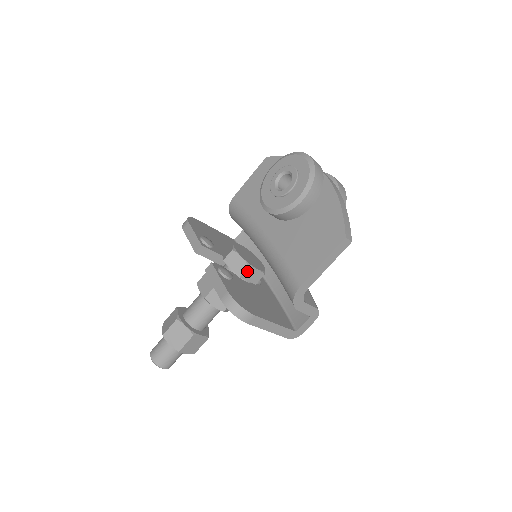
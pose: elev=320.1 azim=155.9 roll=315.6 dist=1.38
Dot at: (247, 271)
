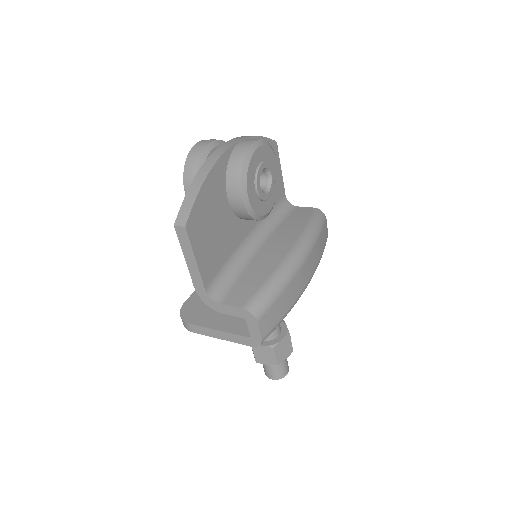
Dot at: occluded
